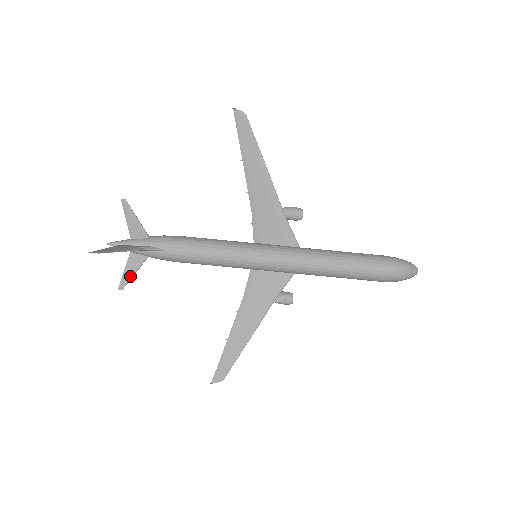
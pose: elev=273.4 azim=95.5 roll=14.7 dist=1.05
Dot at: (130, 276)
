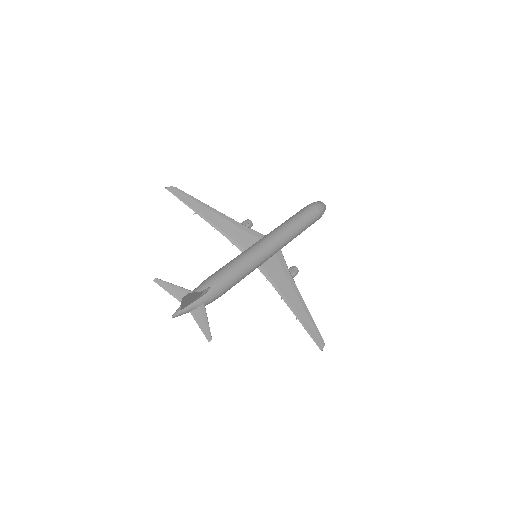
Dot at: (207, 326)
